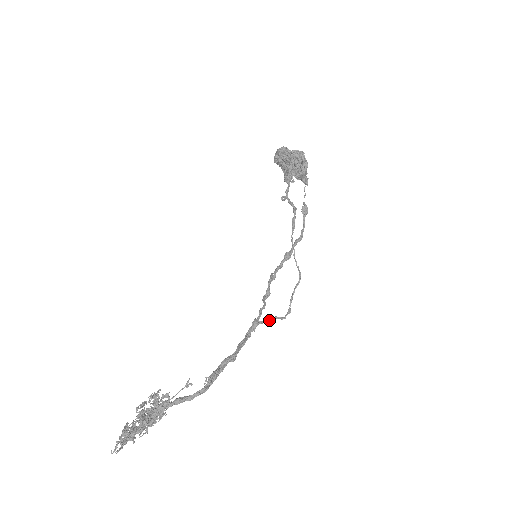
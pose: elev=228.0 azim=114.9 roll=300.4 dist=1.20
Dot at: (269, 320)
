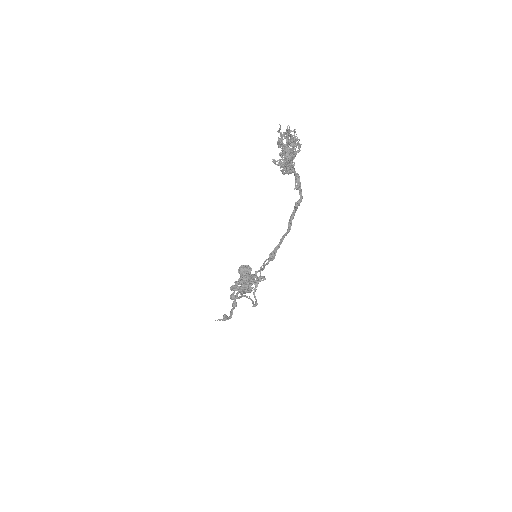
Dot at: occluded
